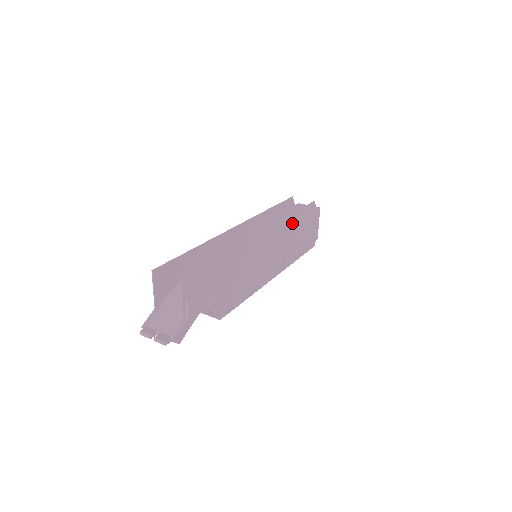
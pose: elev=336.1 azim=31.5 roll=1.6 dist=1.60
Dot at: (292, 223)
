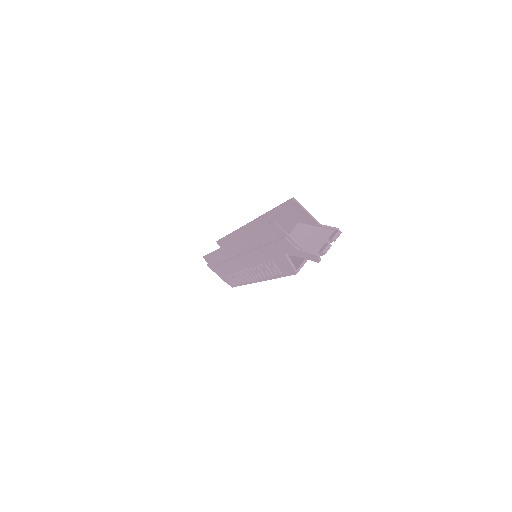
Dot at: occluded
